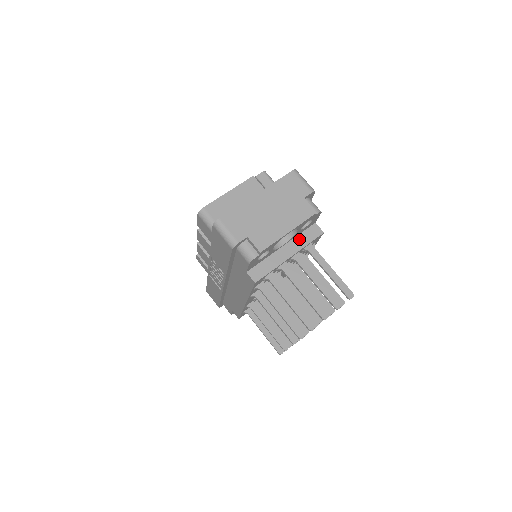
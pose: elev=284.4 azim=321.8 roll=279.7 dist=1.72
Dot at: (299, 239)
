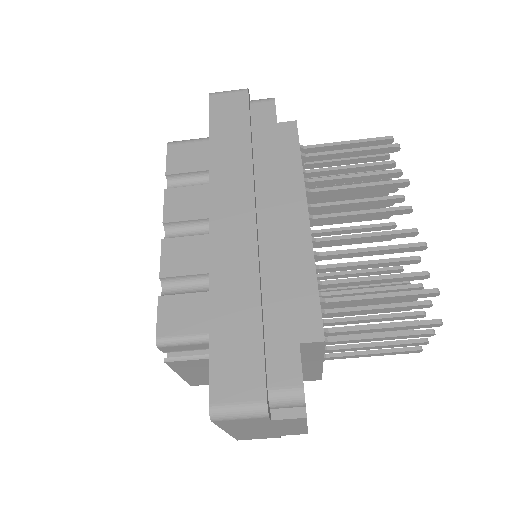
Dot at: (307, 356)
